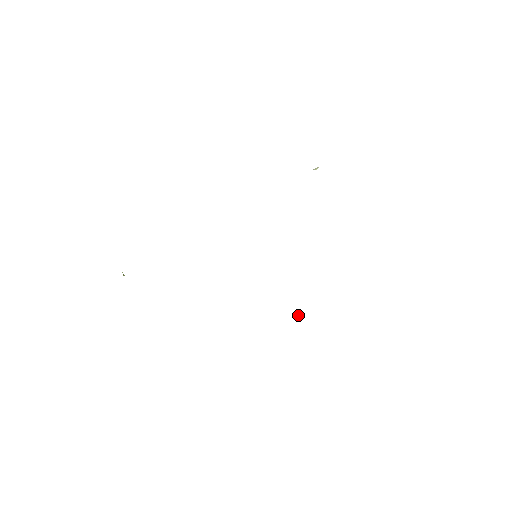
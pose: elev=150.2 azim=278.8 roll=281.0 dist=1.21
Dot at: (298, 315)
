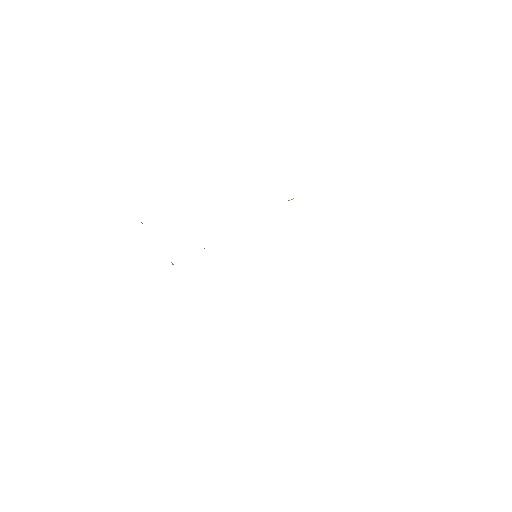
Dot at: occluded
